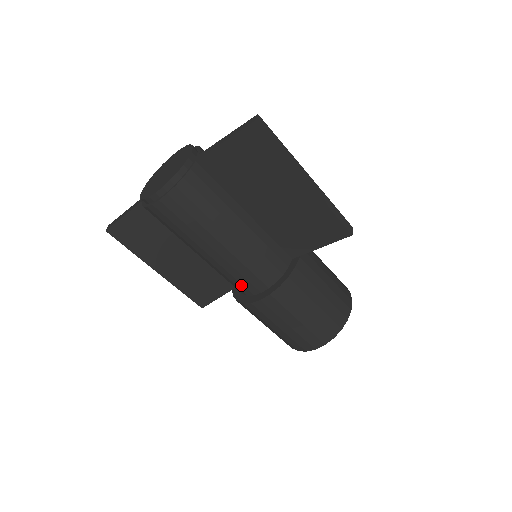
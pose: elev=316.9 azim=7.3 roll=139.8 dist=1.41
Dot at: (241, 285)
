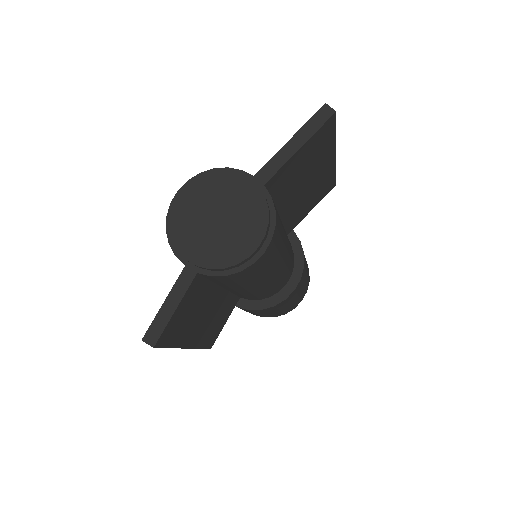
Dot at: (275, 290)
